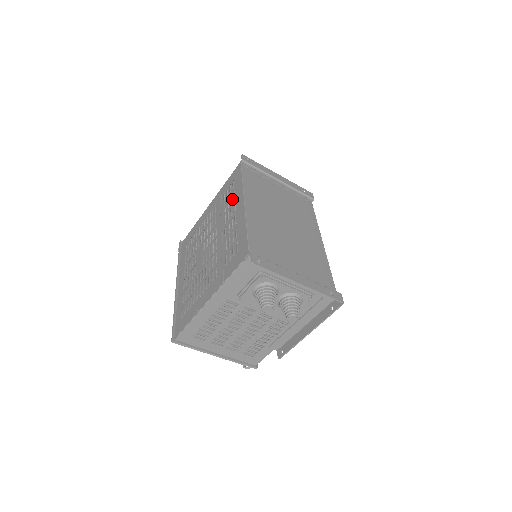
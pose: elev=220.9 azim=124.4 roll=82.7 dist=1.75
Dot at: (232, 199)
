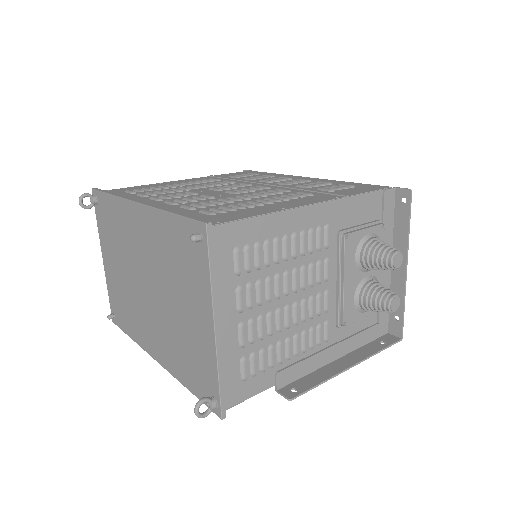
Dot at: (266, 177)
